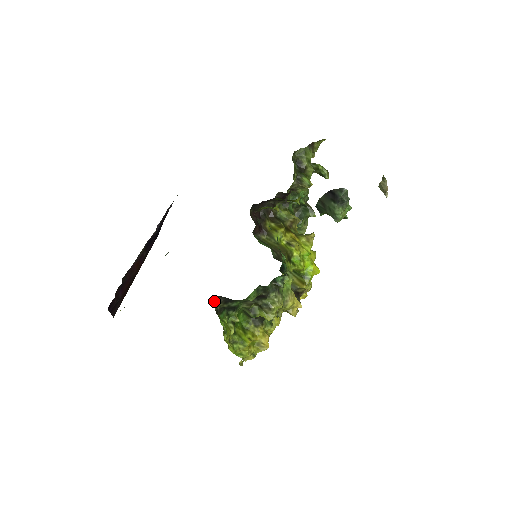
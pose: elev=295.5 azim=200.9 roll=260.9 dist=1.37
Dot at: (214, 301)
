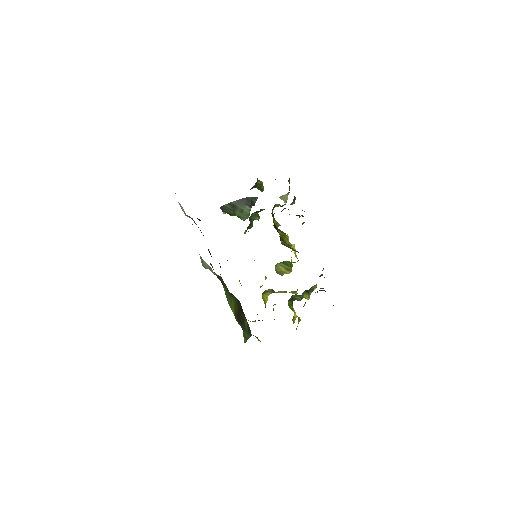
Dot at: occluded
